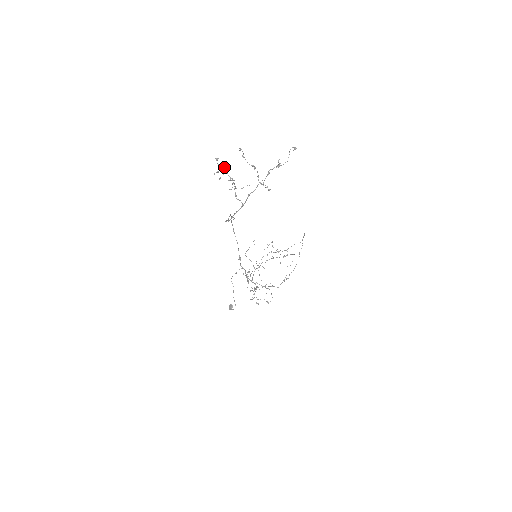
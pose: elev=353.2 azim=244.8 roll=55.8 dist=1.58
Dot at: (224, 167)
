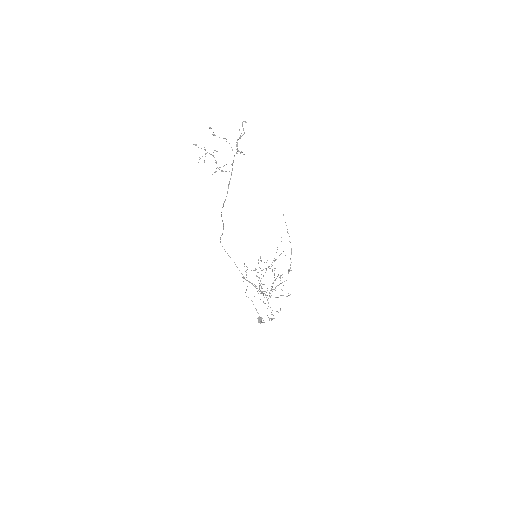
Dot at: (204, 149)
